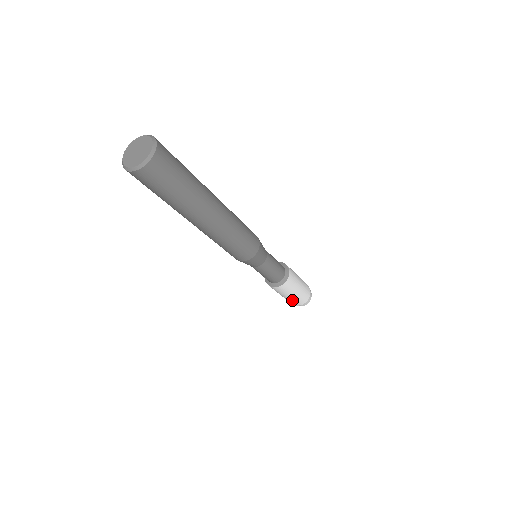
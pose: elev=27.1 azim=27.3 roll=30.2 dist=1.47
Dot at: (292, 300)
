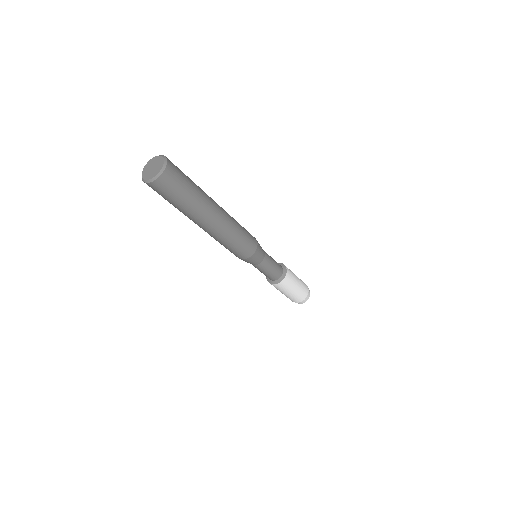
Dot at: (291, 297)
